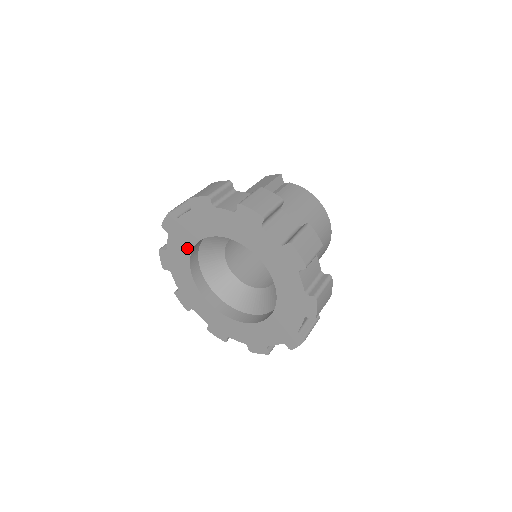
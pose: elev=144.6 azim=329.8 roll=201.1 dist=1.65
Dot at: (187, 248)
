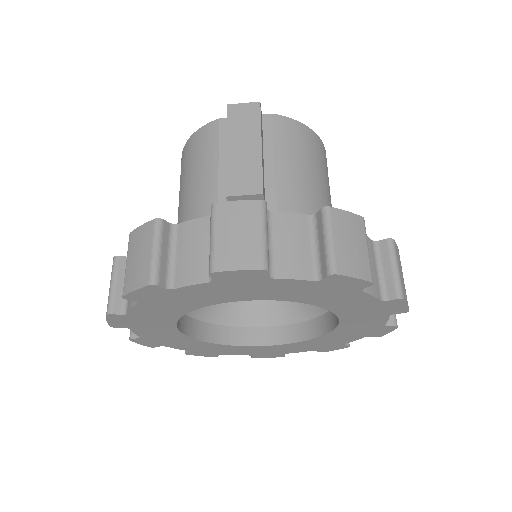
Dot at: (179, 311)
